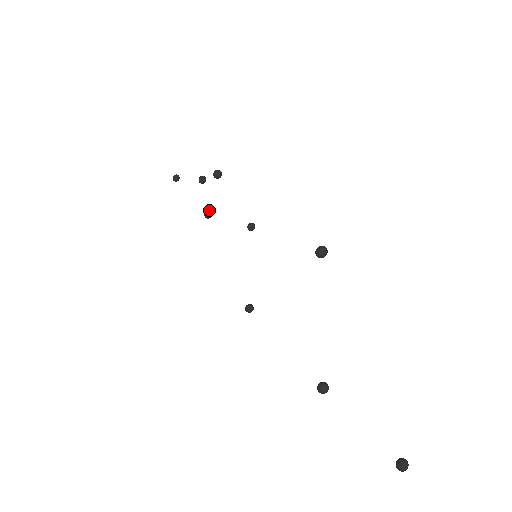
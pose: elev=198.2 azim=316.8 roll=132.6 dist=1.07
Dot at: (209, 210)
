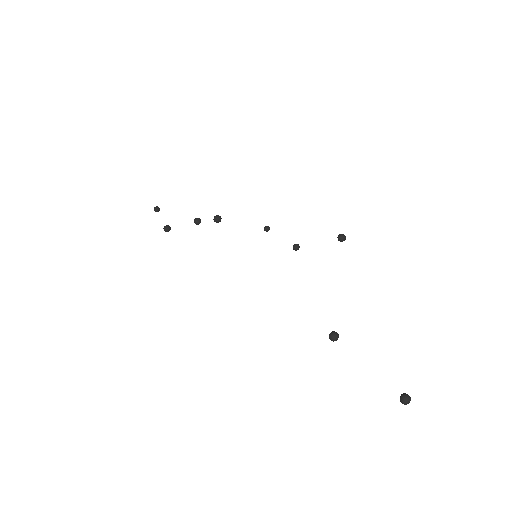
Dot at: (220, 216)
